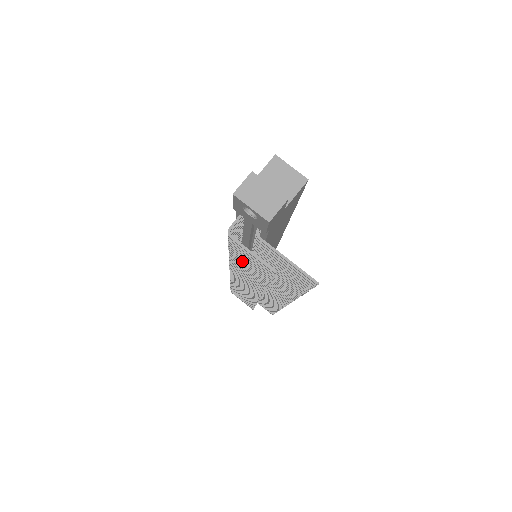
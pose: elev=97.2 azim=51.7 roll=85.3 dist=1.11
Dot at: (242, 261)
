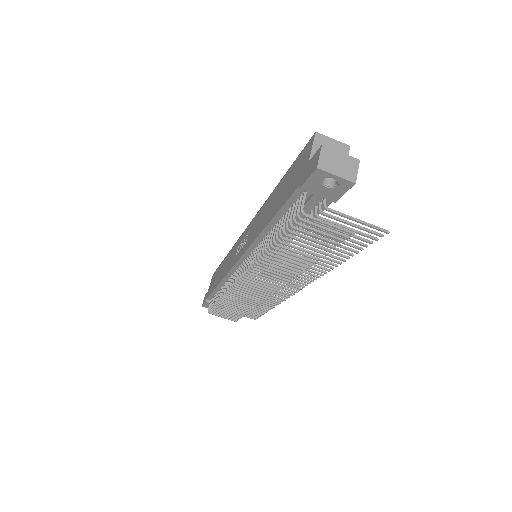
Dot at: occluded
